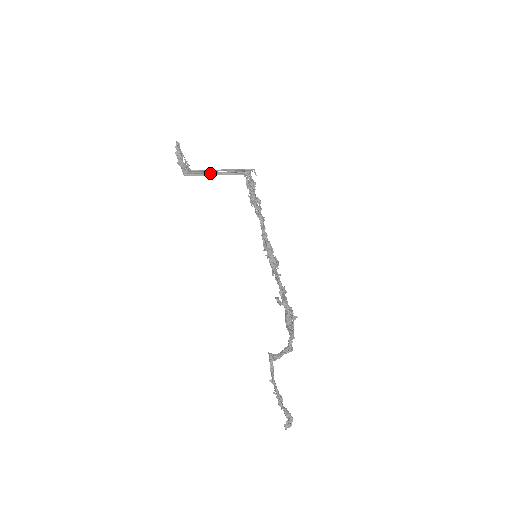
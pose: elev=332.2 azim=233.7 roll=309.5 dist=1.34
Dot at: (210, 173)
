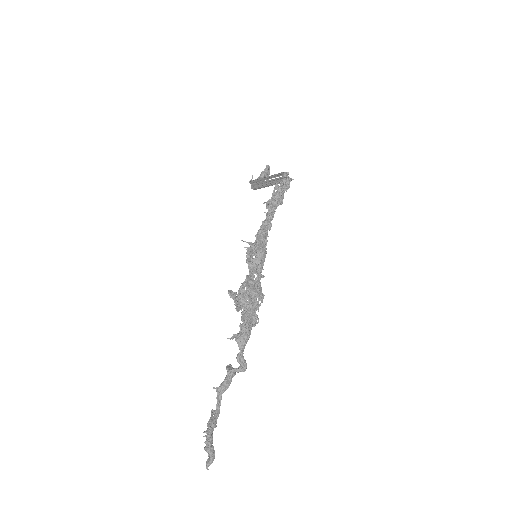
Dot at: (265, 183)
